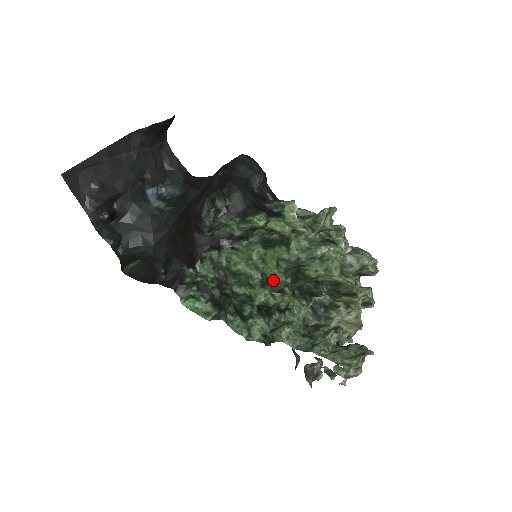
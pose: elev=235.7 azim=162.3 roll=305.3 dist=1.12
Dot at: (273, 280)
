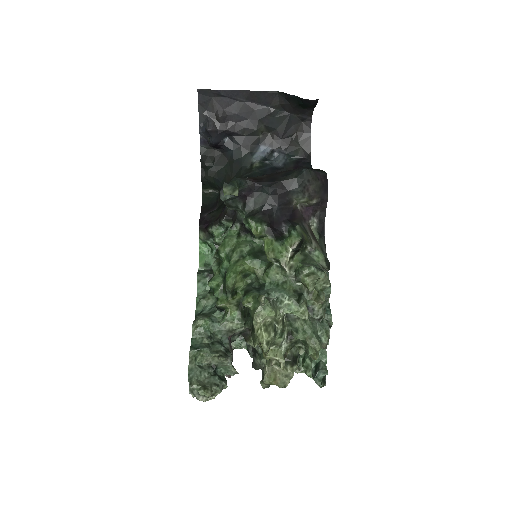
Dot at: (226, 280)
